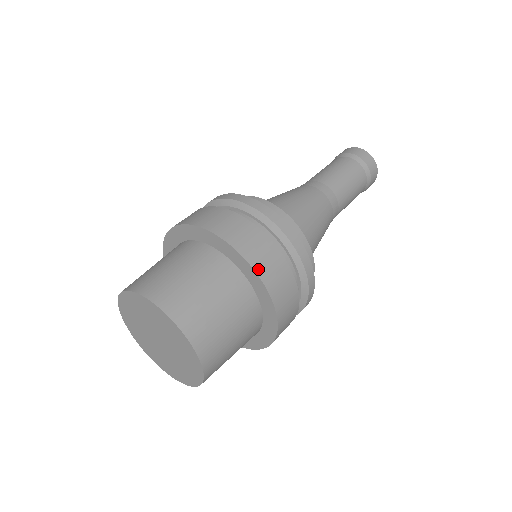
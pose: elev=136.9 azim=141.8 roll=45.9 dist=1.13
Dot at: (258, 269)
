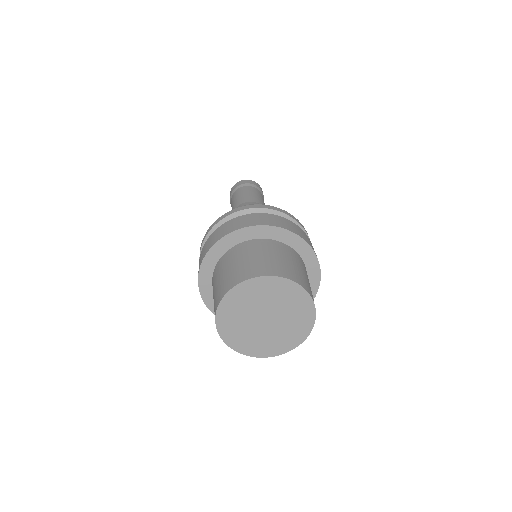
Dot at: (320, 277)
